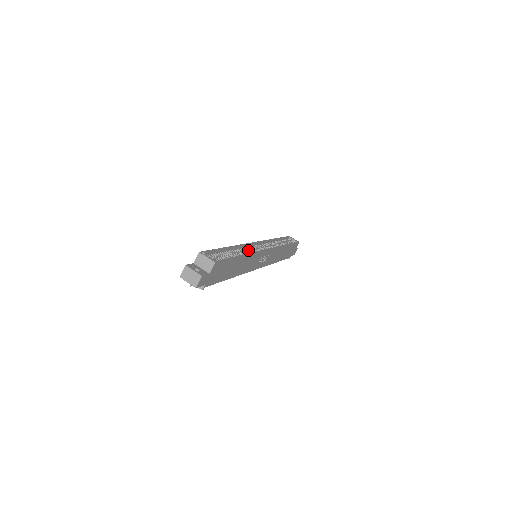
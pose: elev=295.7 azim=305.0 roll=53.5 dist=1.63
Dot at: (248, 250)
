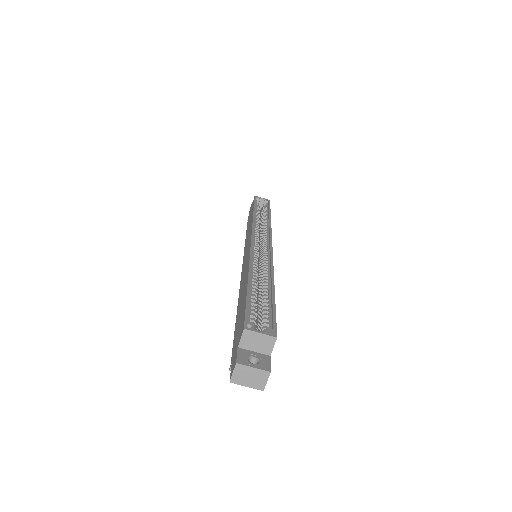
Dot at: (257, 260)
